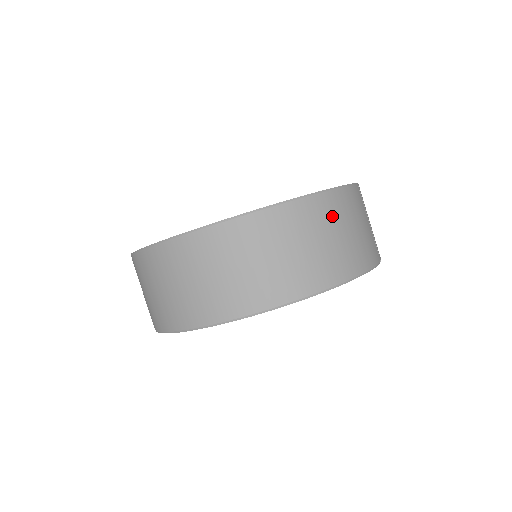
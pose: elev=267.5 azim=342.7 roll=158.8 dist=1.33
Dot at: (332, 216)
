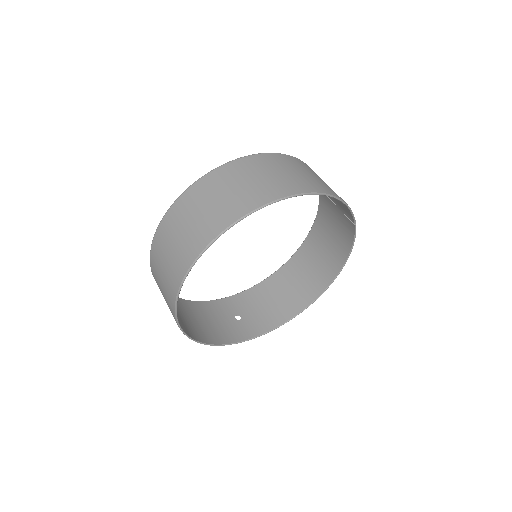
Dot at: (308, 169)
